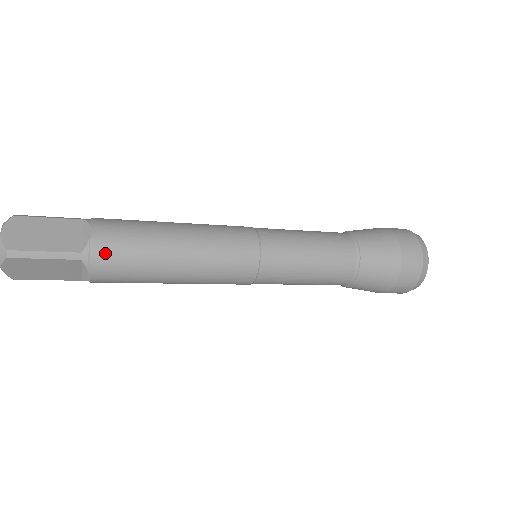
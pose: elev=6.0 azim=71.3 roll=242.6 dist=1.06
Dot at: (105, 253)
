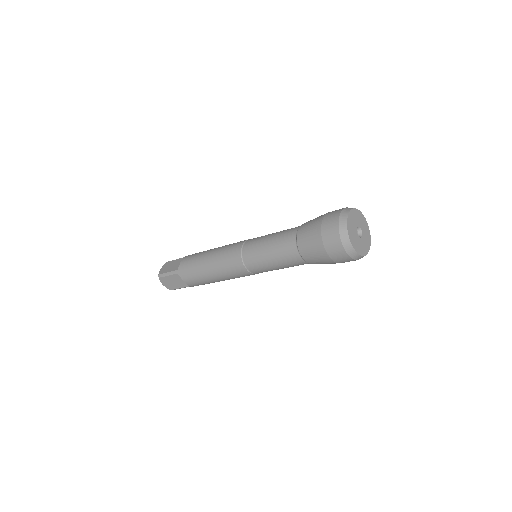
Dot at: (184, 268)
